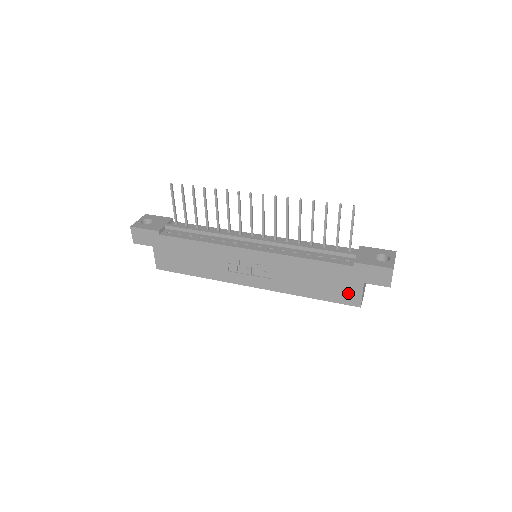
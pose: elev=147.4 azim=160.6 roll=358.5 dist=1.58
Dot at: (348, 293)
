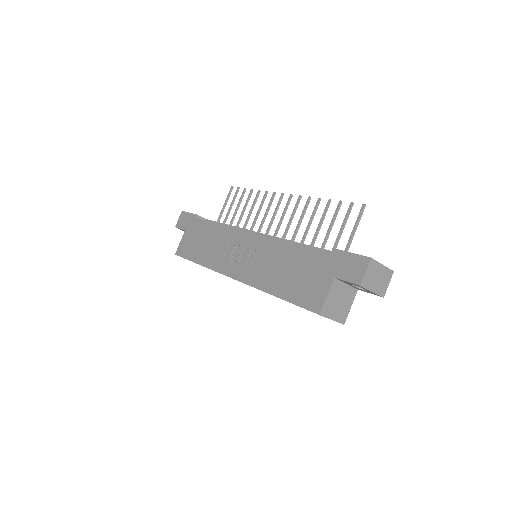
Dot at: (314, 292)
